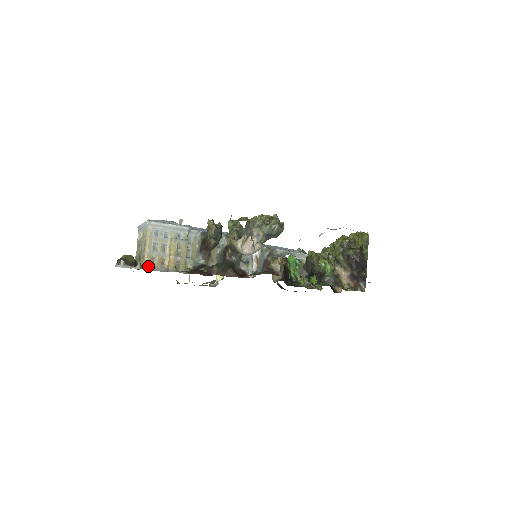
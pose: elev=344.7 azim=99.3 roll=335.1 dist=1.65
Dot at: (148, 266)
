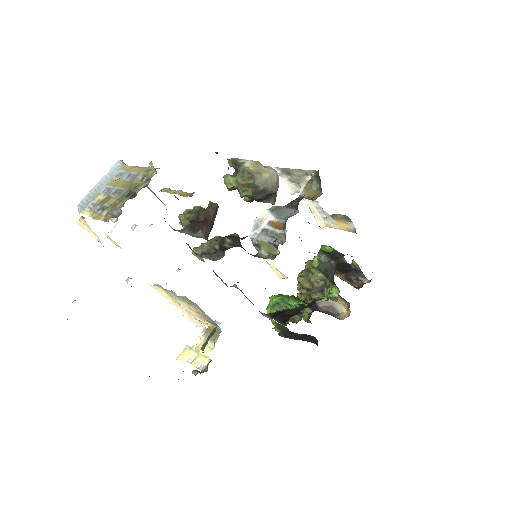
Dot at: occluded
